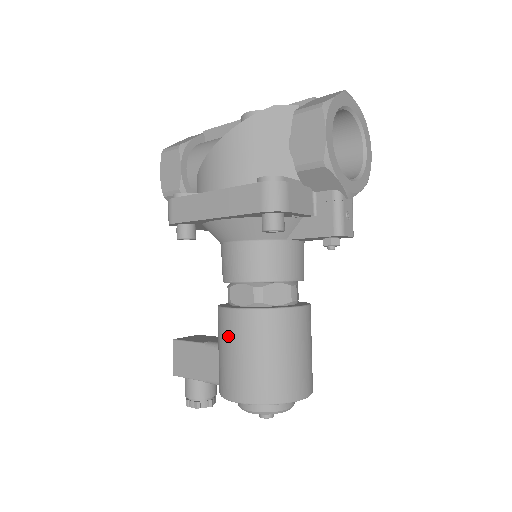
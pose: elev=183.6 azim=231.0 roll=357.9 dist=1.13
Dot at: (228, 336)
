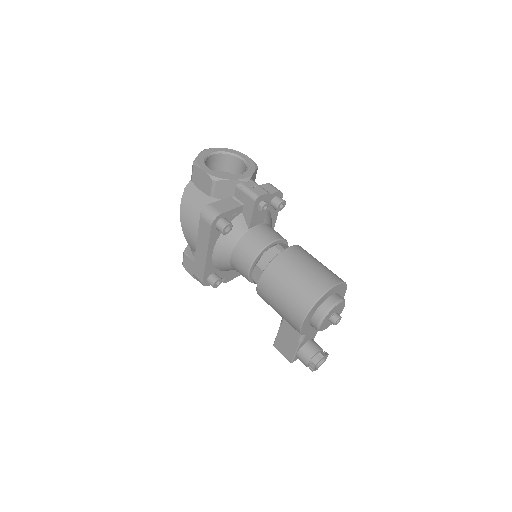
Dot at: (269, 299)
